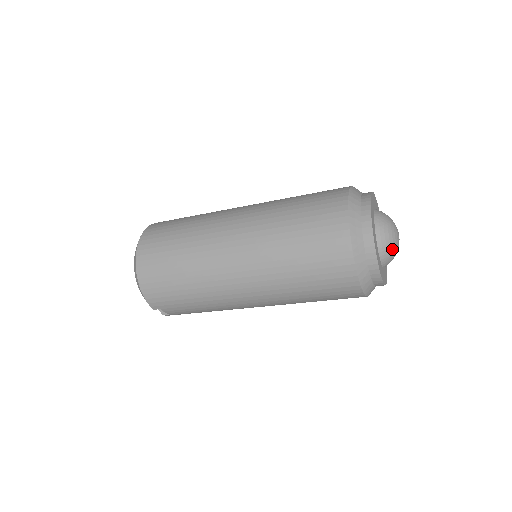
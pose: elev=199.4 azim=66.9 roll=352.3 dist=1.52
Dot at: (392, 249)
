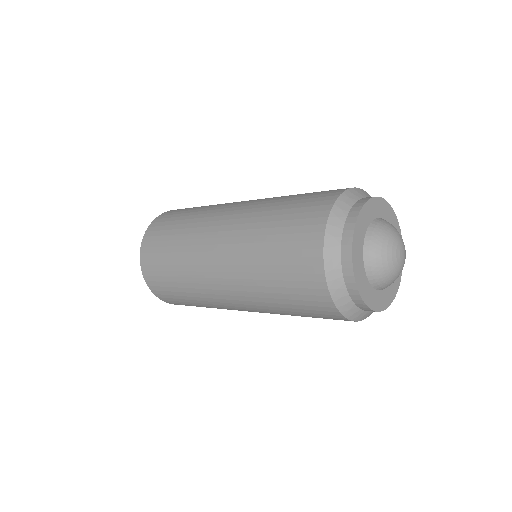
Dot at: (390, 276)
